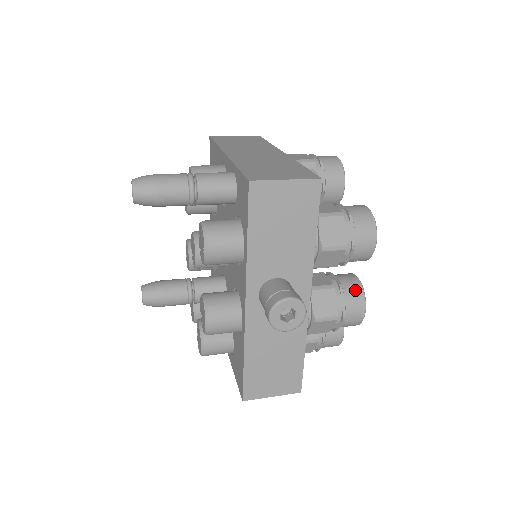
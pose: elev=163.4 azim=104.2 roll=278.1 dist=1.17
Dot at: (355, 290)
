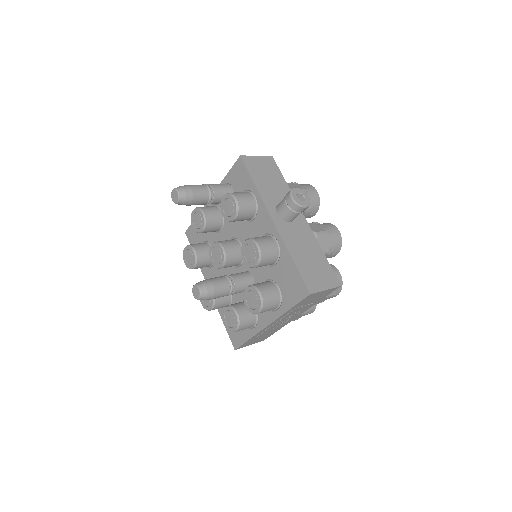
Dot at: (325, 223)
